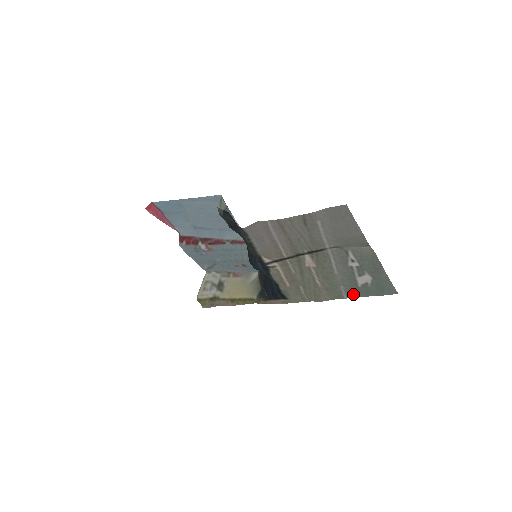
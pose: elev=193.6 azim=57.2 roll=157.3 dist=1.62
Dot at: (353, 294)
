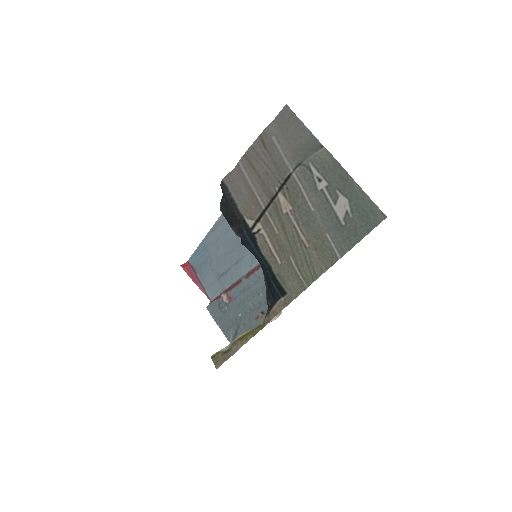
Dot at: (344, 245)
